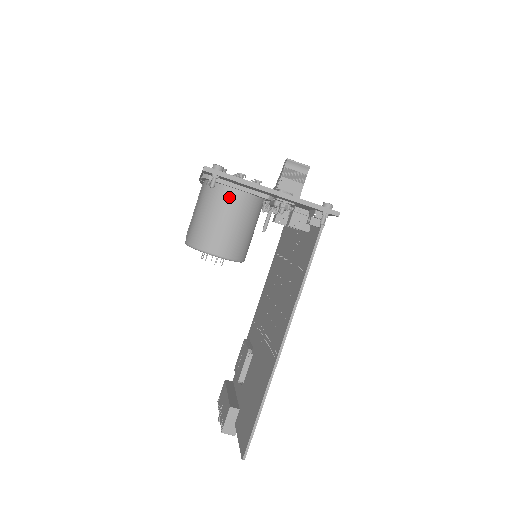
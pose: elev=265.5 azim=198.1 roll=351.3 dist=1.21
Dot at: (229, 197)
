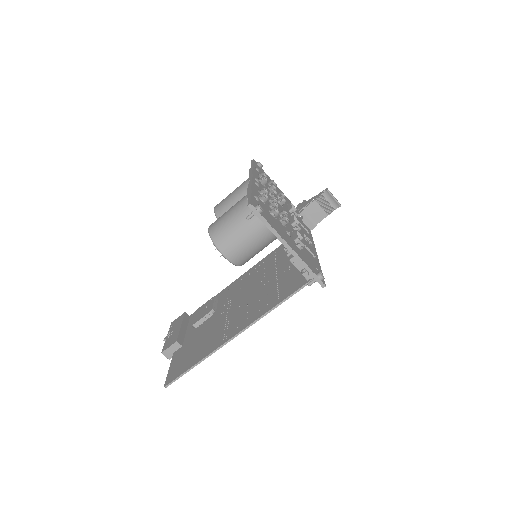
Dot at: (257, 223)
